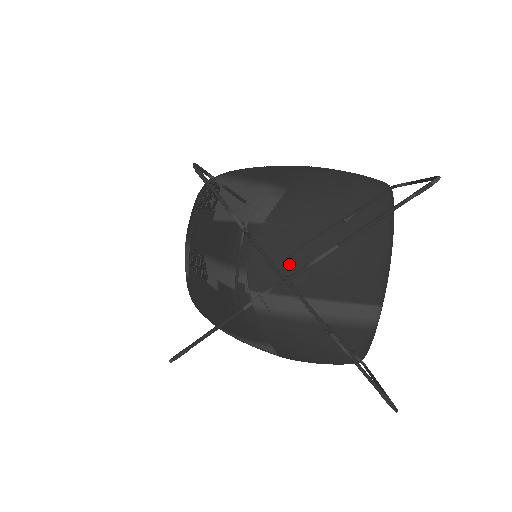
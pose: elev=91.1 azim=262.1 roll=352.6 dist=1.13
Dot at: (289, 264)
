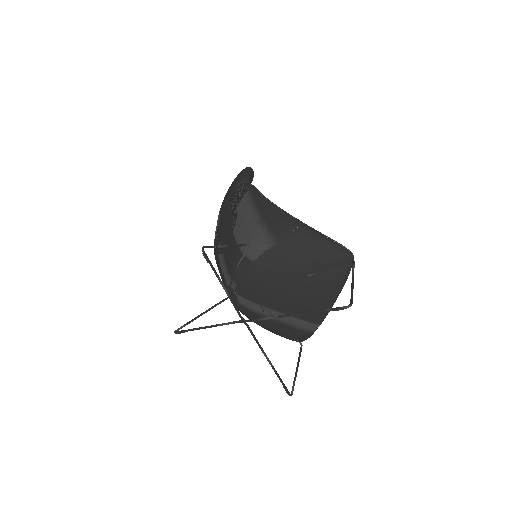
Dot at: (263, 290)
